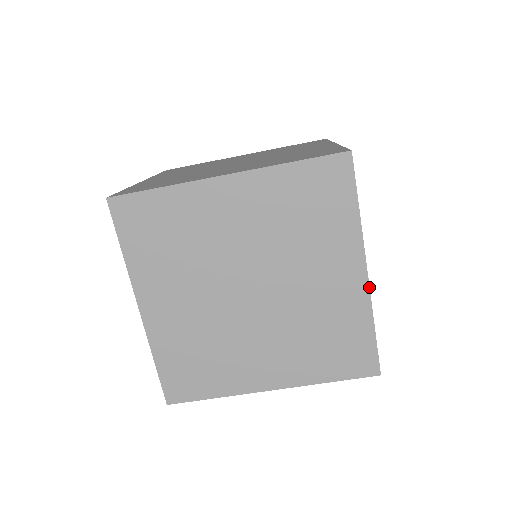
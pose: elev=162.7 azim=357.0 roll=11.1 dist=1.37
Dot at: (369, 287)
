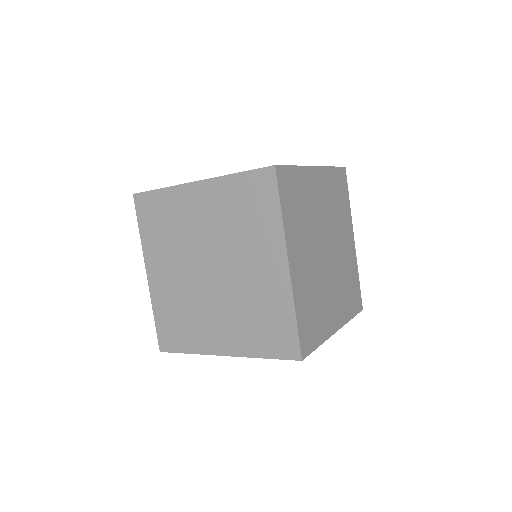
Dot at: (290, 279)
